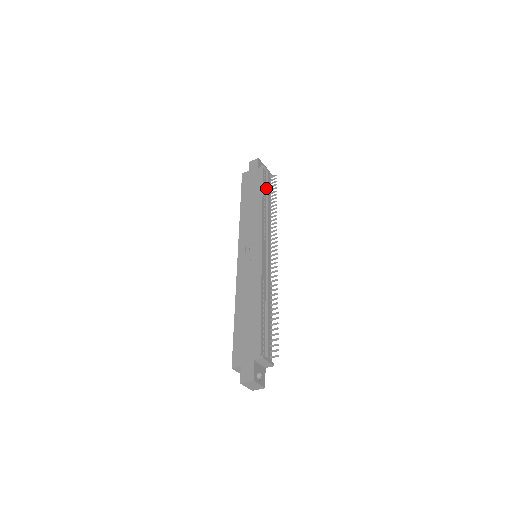
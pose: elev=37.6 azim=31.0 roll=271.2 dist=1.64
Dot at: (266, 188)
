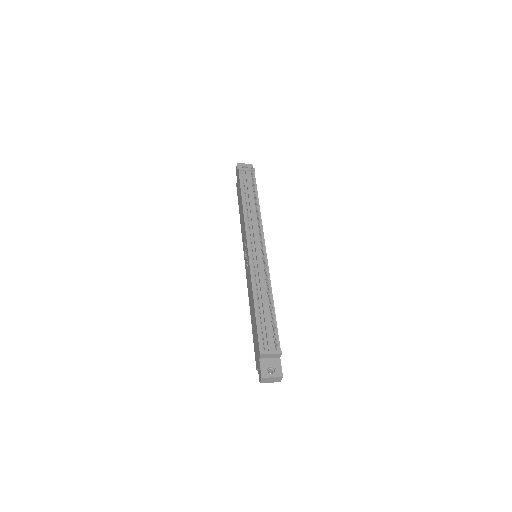
Dot at: (247, 187)
